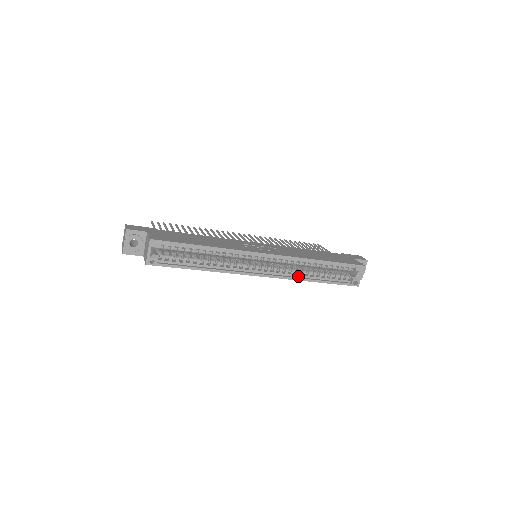
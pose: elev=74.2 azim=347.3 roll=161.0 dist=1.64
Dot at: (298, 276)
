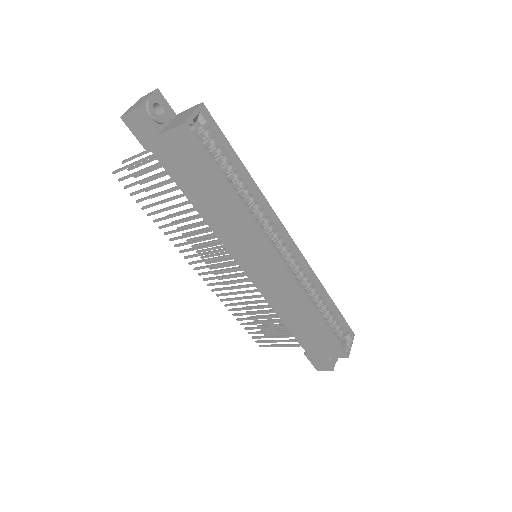
Dot at: (306, 297)
